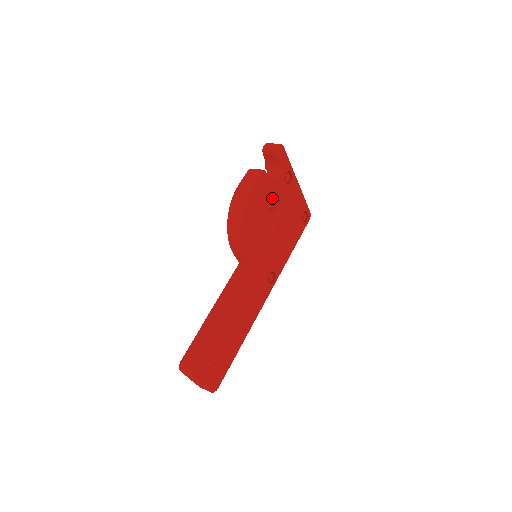
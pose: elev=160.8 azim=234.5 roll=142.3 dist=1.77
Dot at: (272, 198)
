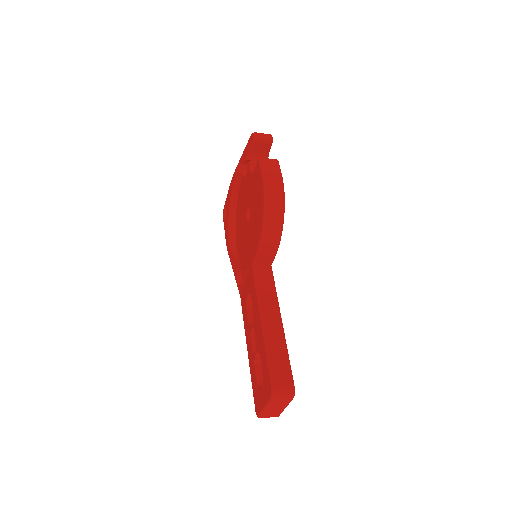
Dot at: occluded
